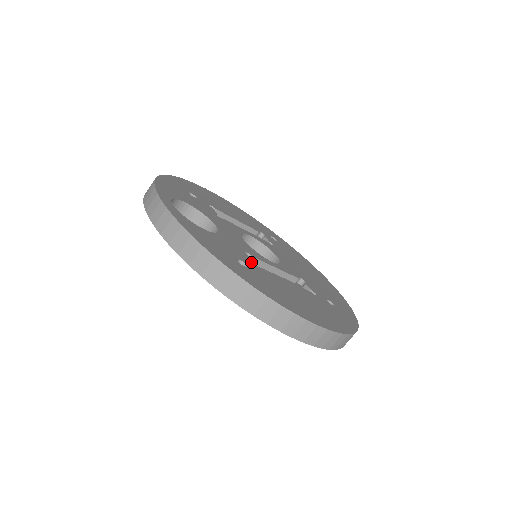
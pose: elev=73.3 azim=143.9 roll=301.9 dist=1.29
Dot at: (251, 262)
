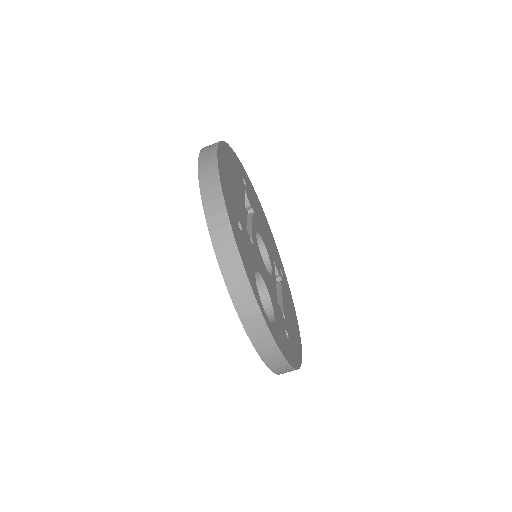
Dot at: occluded
